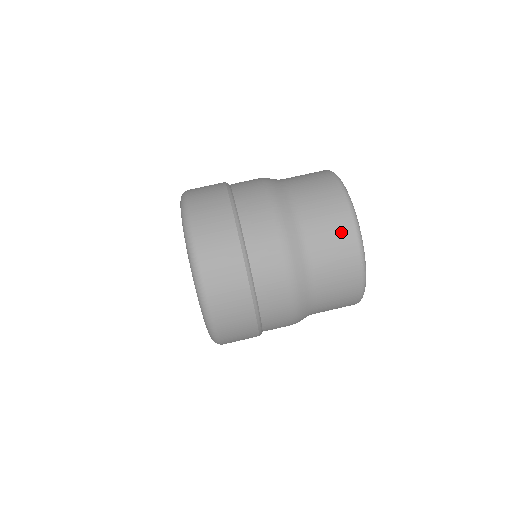
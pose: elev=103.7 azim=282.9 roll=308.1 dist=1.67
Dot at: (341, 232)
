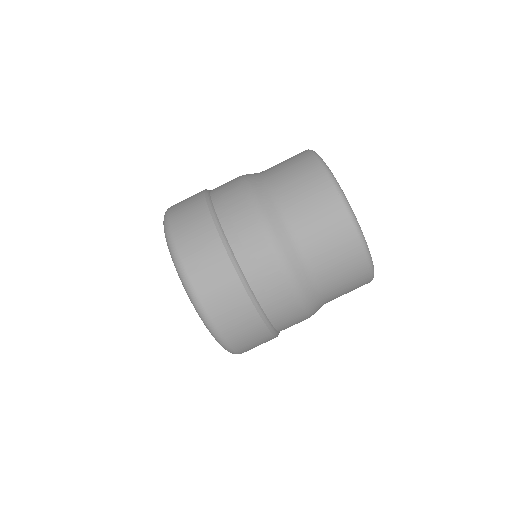
Dot at: (308, 175)
